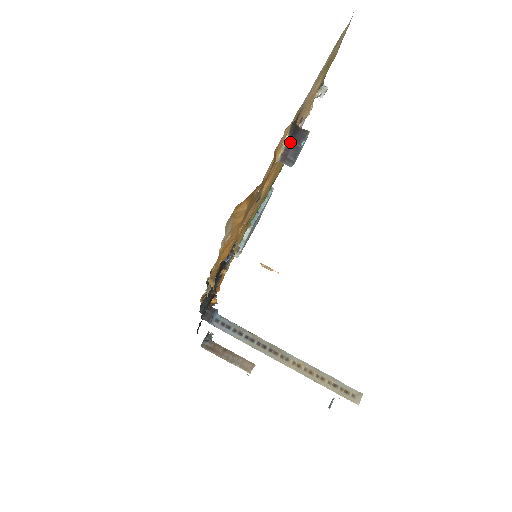
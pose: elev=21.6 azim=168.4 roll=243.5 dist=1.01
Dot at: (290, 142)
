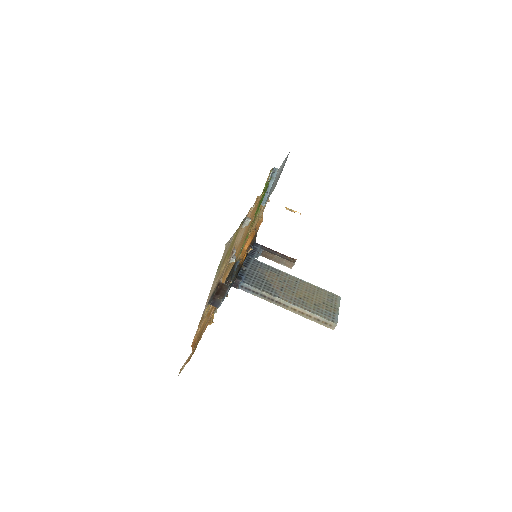
Dot at: (213, 303)
